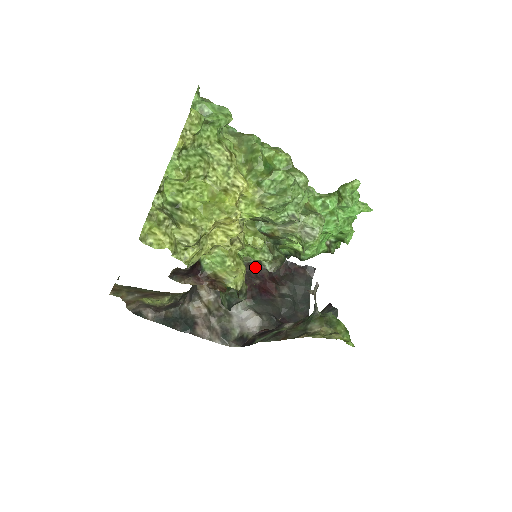
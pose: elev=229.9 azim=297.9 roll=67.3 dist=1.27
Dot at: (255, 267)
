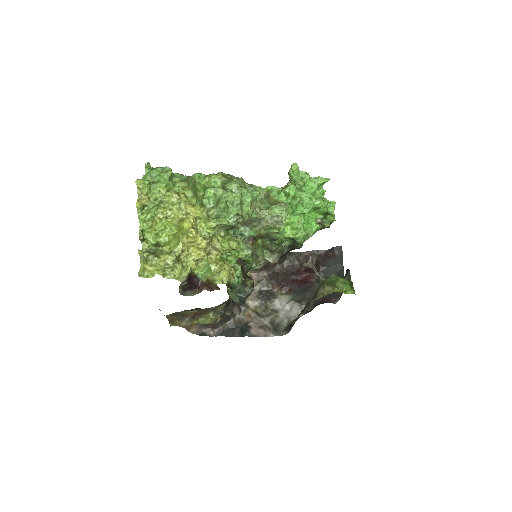
Dot at: (289, 267)
